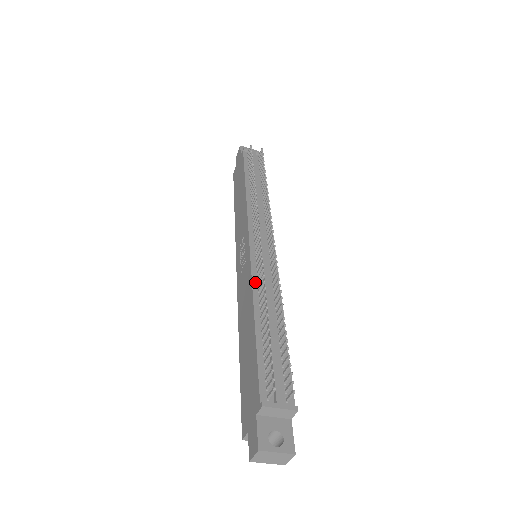
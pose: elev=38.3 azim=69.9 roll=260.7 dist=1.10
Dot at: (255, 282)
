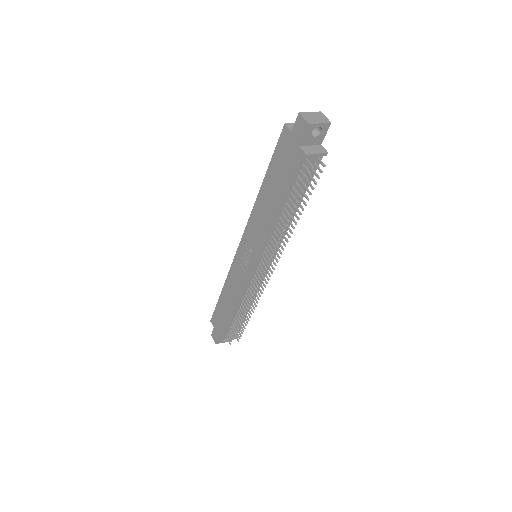
Dot at: (244, 294)
